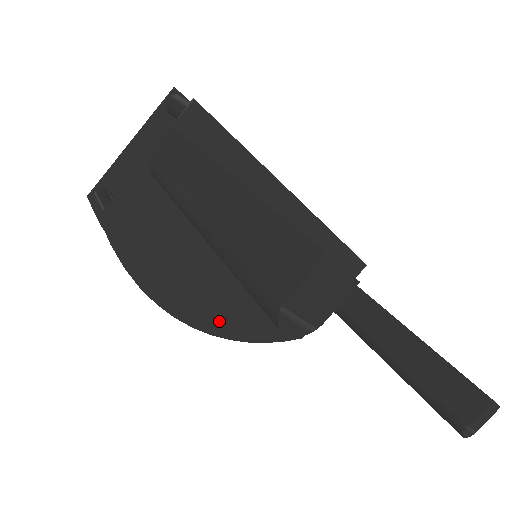
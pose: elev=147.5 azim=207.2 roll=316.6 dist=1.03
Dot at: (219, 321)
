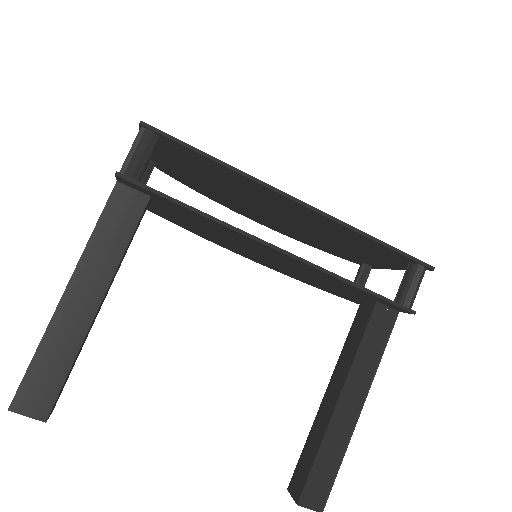
Dot at: (259, 261)
